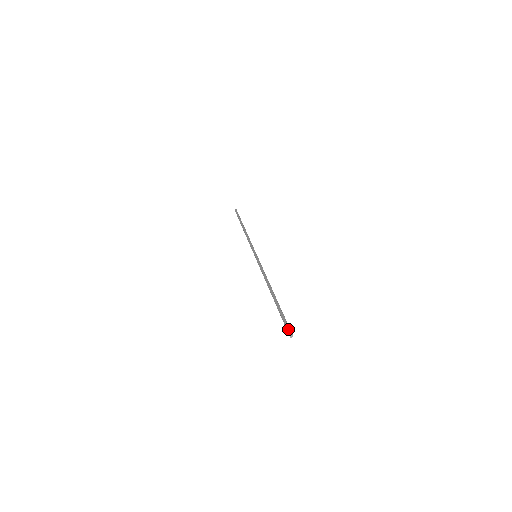
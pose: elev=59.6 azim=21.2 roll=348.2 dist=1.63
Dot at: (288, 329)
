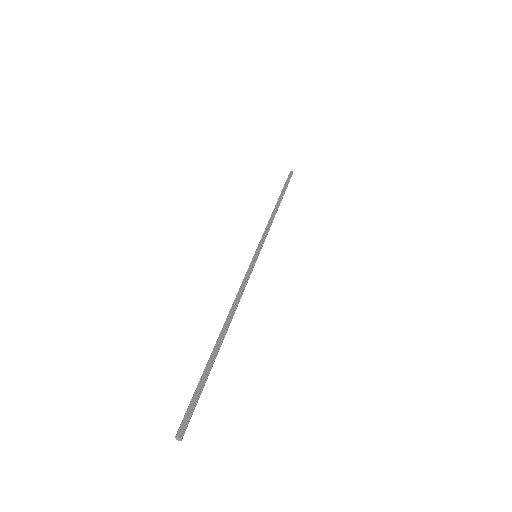
Dot at: (184, 421)
